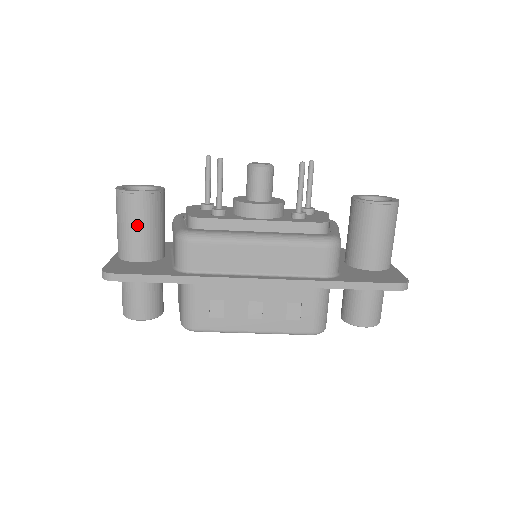
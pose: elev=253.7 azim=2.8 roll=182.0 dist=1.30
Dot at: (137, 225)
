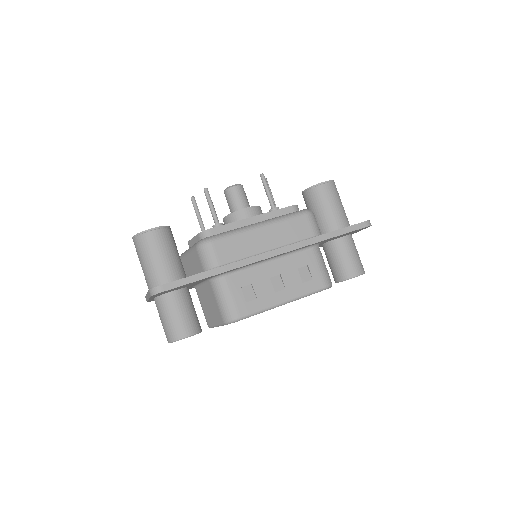
Dot at: (162, 254)
